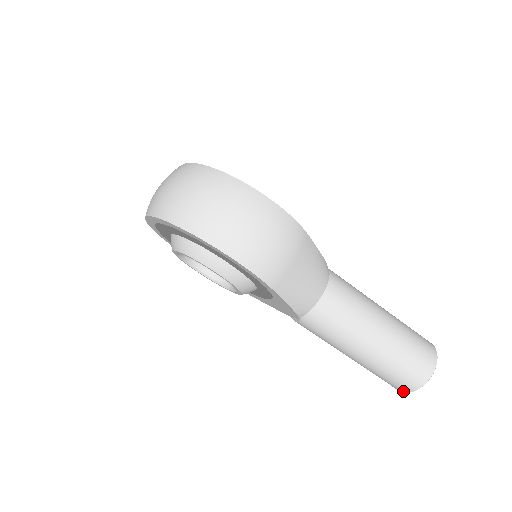
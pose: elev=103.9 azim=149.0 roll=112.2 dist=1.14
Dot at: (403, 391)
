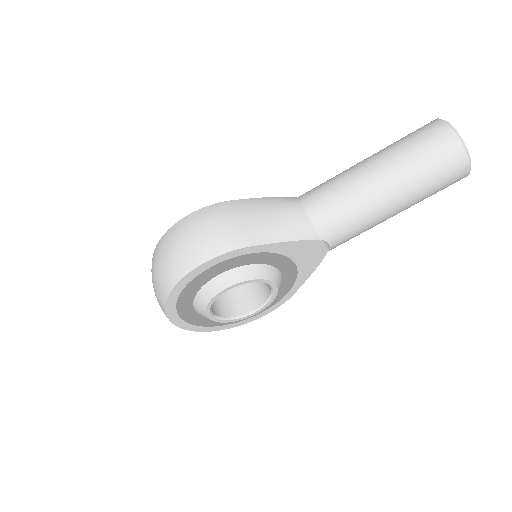
Dot at: (466, 167)
